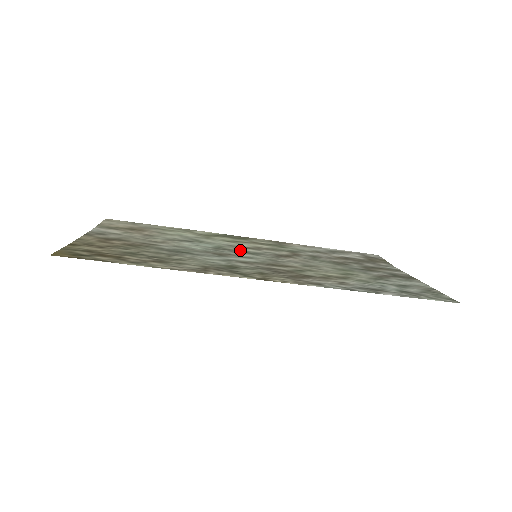
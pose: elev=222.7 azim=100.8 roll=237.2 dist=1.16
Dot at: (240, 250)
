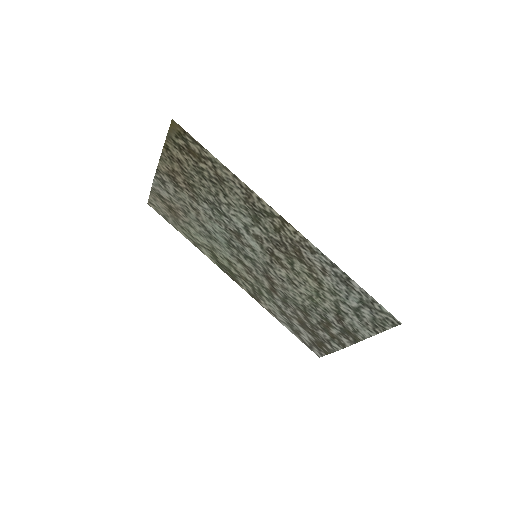
Dot at: (242, 255)
